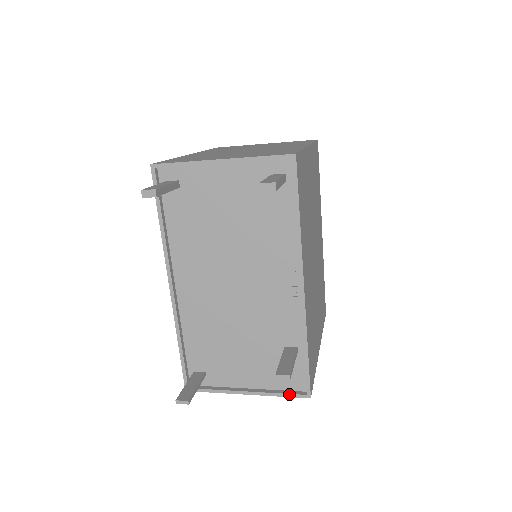
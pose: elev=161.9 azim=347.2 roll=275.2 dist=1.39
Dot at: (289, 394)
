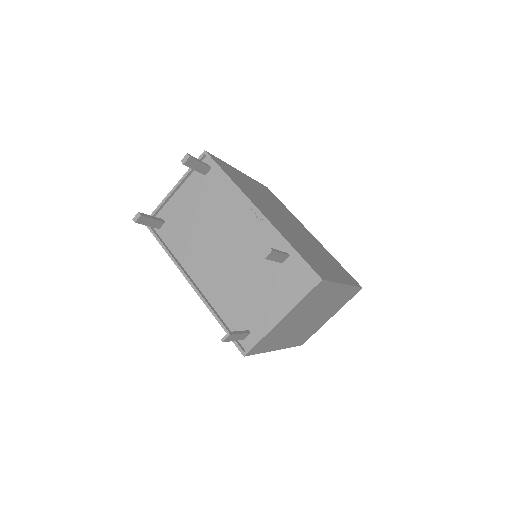
Dot at: (307, 291)
